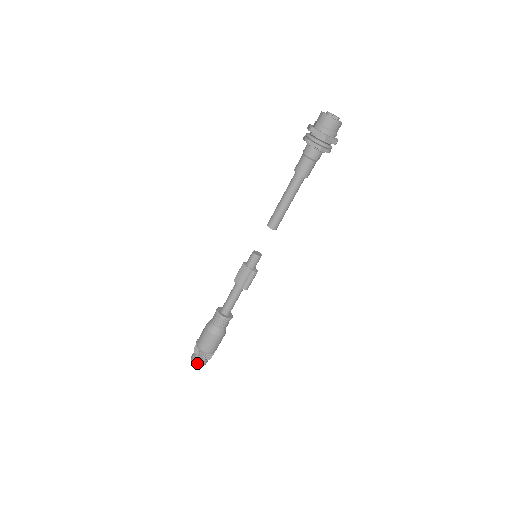
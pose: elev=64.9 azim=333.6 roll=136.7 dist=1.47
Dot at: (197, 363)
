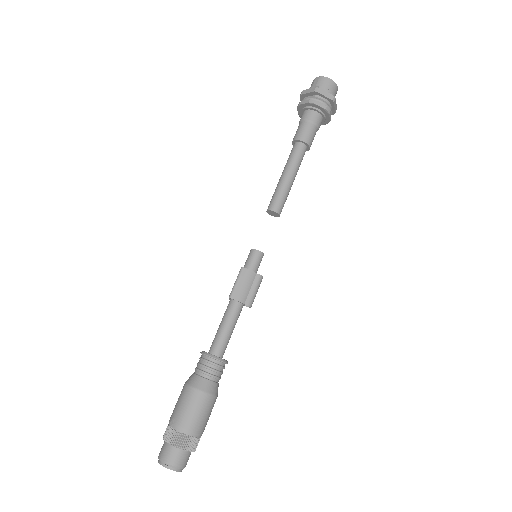
Dot at: (179, 464)
